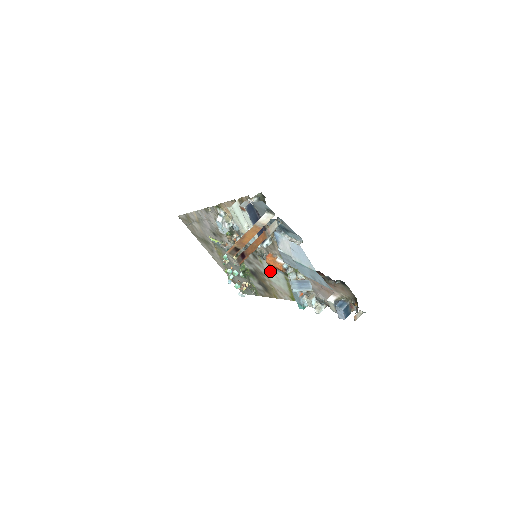
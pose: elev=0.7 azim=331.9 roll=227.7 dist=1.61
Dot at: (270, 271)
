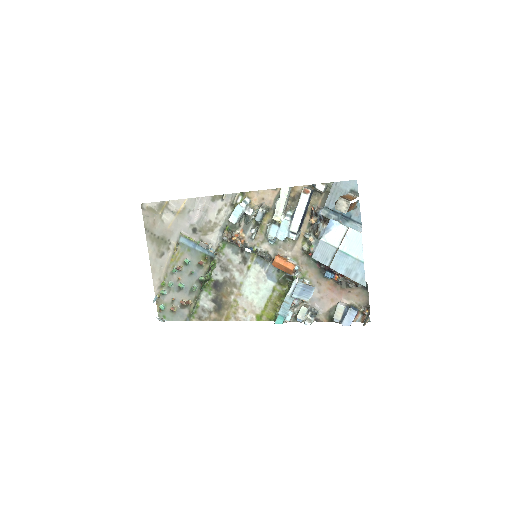
Dot at: (254, 280)
